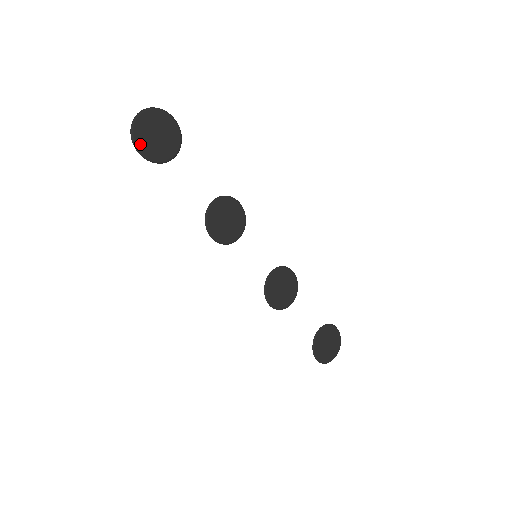
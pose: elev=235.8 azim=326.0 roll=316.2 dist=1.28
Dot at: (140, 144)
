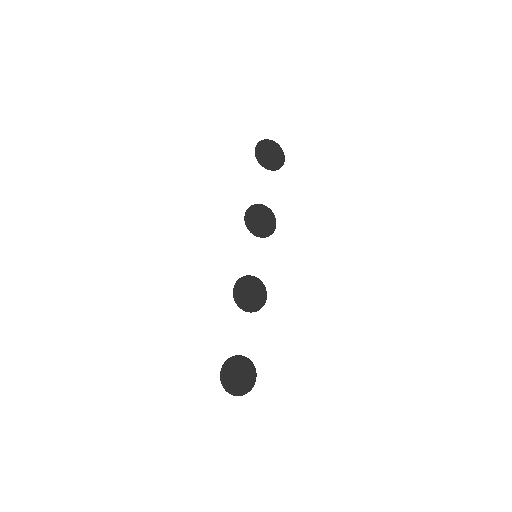
Dot at: (260, 147)
